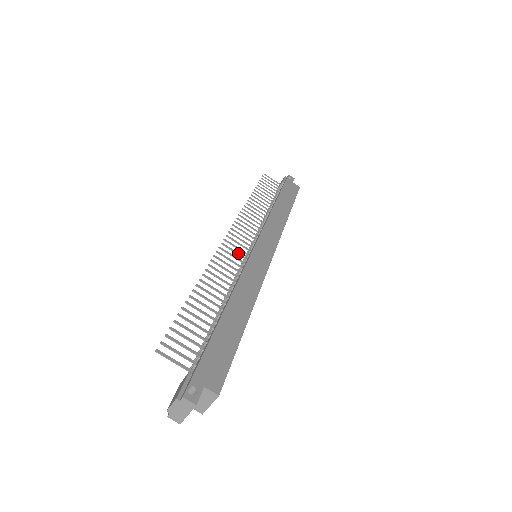
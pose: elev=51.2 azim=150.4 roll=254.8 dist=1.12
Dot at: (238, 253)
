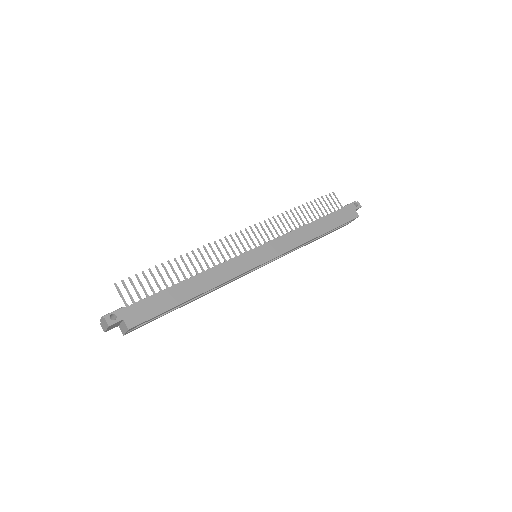
Dot at: (238, 248)
